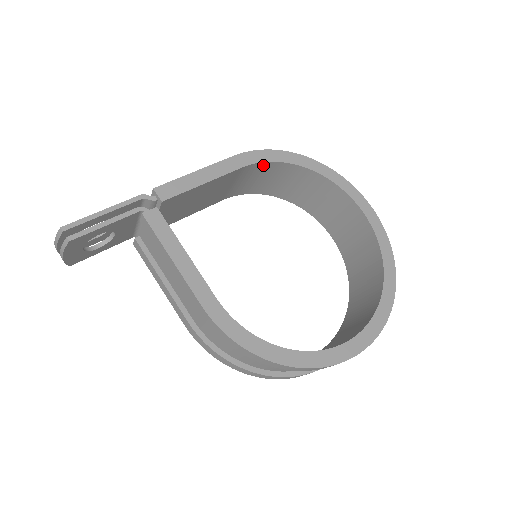
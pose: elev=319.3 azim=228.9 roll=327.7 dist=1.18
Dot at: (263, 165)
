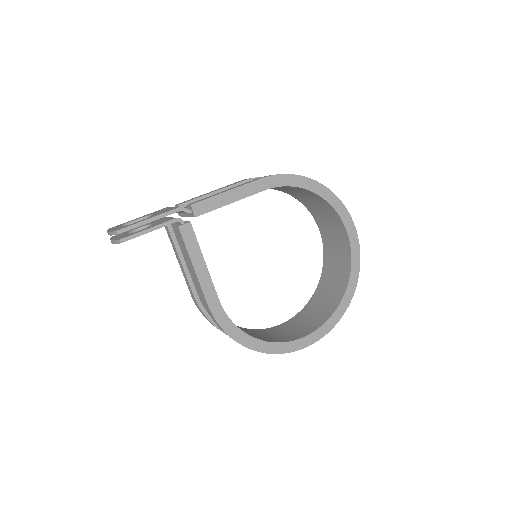
Dot at: (283, 186)
